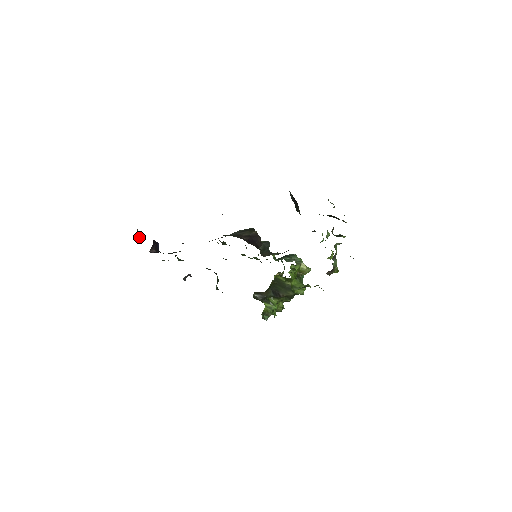
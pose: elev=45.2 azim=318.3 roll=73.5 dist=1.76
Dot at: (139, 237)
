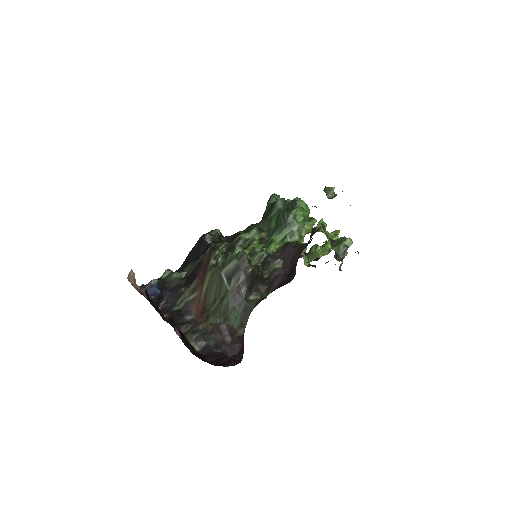
Dot at: (132, 273)
